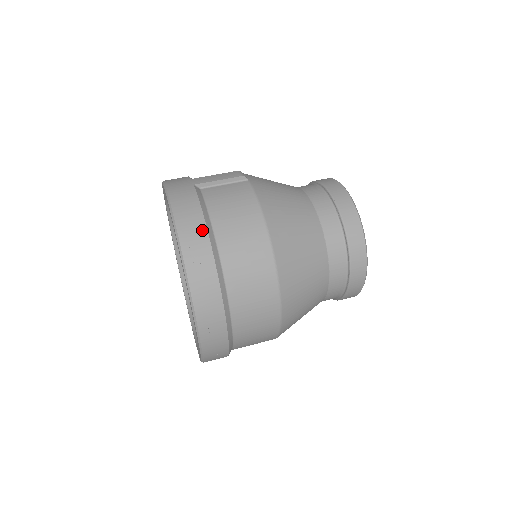
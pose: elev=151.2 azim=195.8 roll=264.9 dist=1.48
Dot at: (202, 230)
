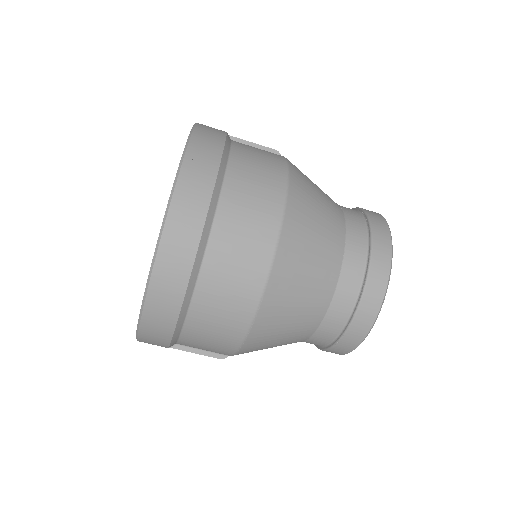
Dot at: (219, 141)
